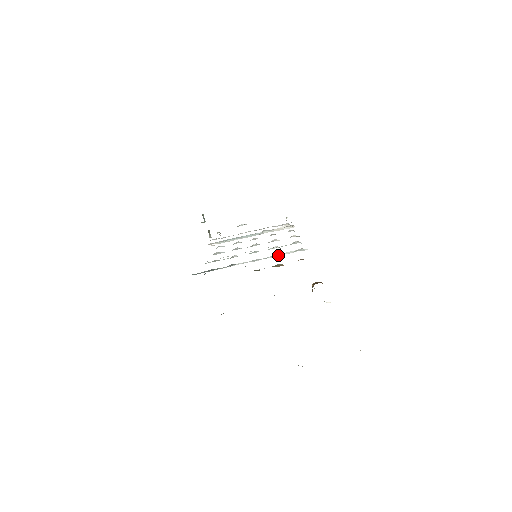
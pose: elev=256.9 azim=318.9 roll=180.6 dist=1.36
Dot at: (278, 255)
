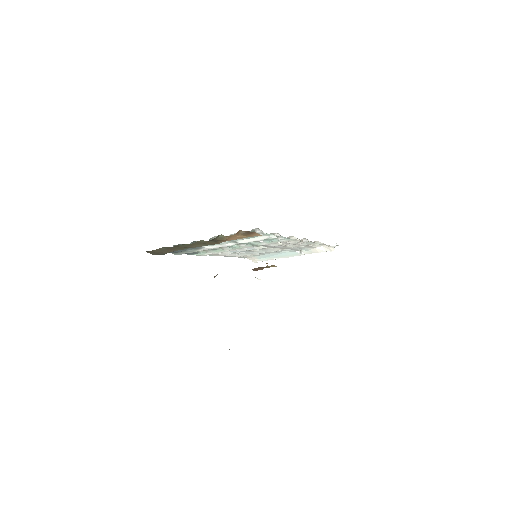
Dot at: (248, 241)
